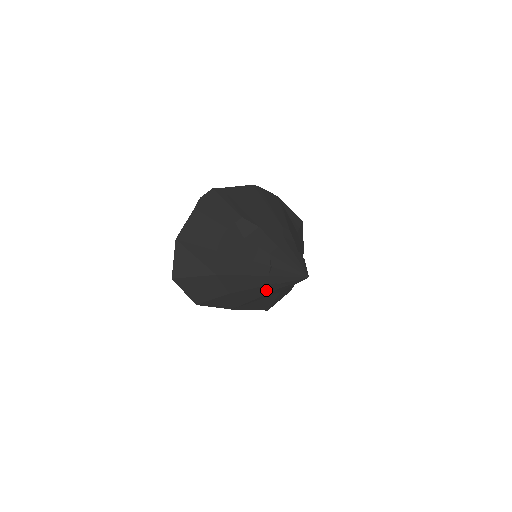
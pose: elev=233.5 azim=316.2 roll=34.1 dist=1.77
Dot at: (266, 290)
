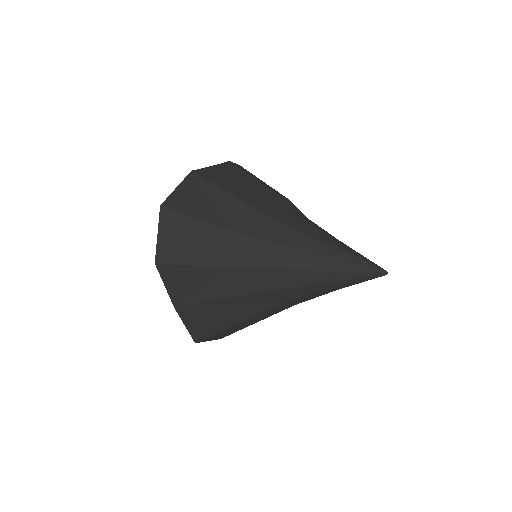
Dot at: (295, 280)
